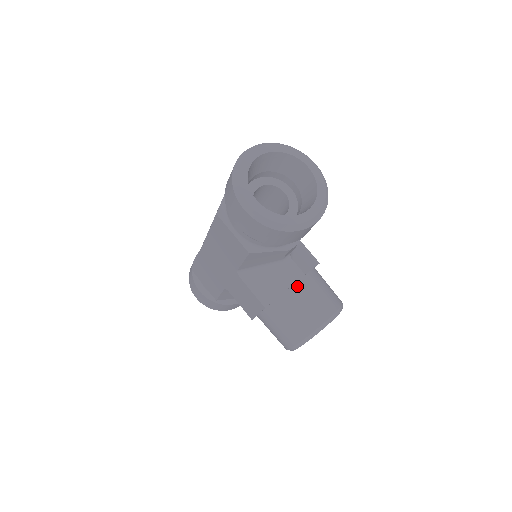
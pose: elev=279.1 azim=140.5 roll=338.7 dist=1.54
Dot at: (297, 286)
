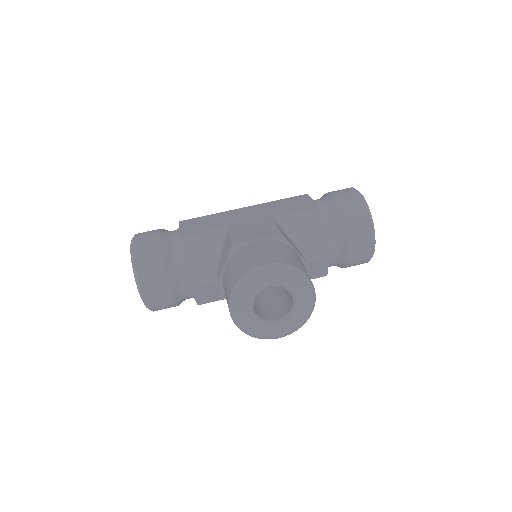
Dot at: occluded
